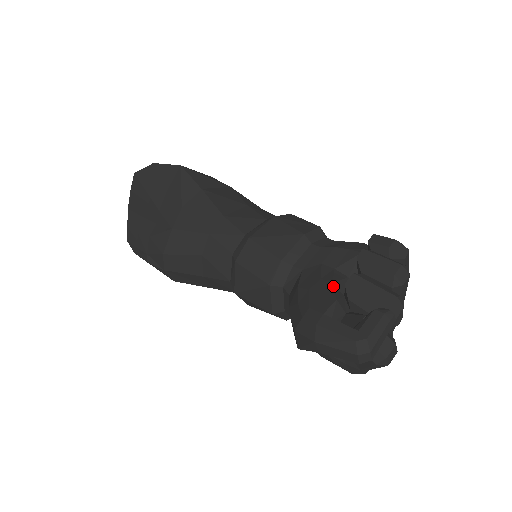
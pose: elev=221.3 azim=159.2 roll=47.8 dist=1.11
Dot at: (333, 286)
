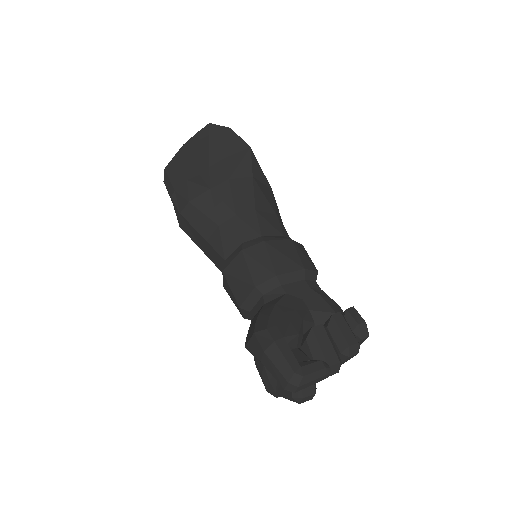
Dot at: (302, 322)
